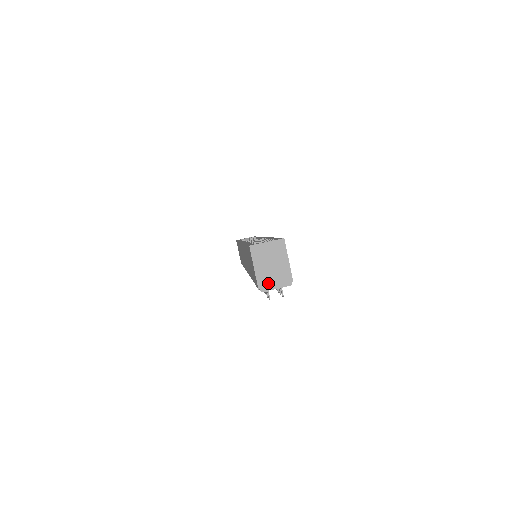
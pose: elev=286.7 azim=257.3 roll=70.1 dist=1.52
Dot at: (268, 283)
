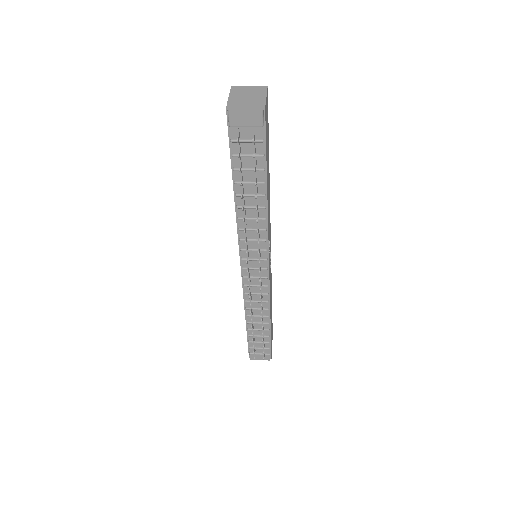
Dot at: (238, 106)
